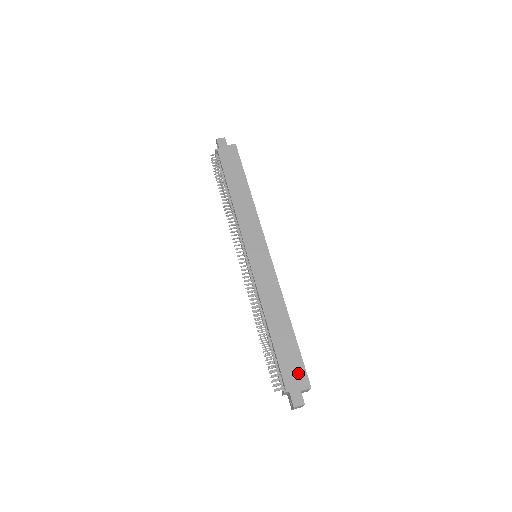
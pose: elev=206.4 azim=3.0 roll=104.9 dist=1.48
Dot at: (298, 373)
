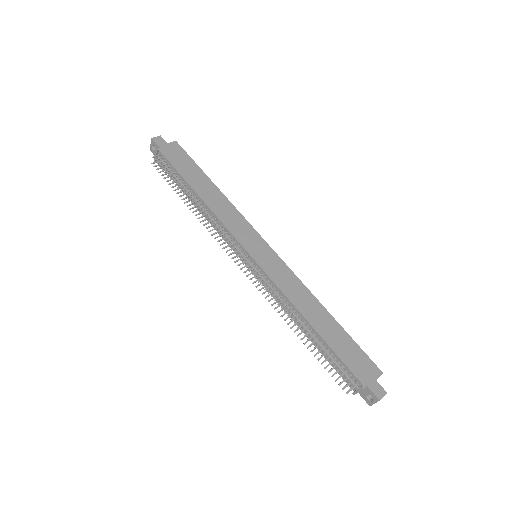
Dot at: (364, 363)
